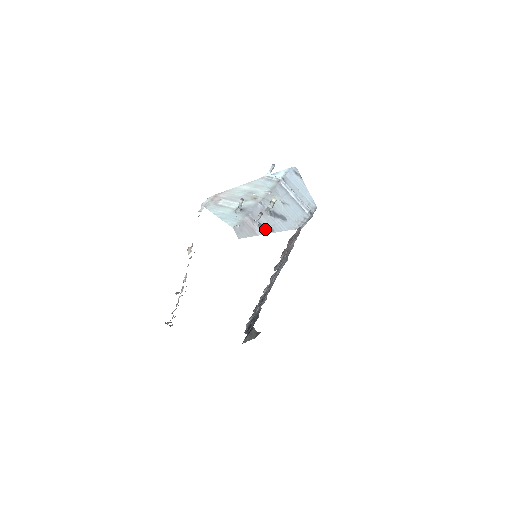
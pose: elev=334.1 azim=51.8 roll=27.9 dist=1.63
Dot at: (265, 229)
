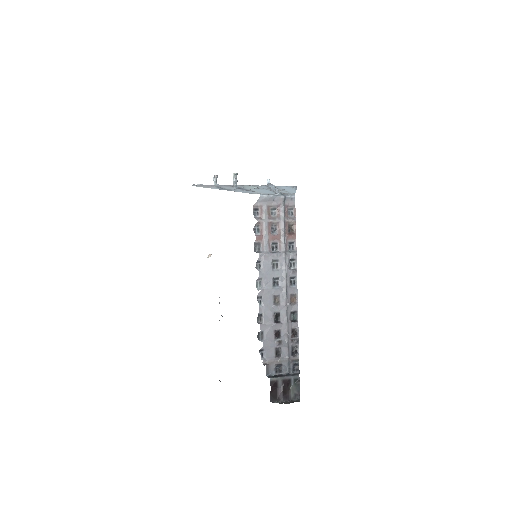
Dot at: (221, 189)
